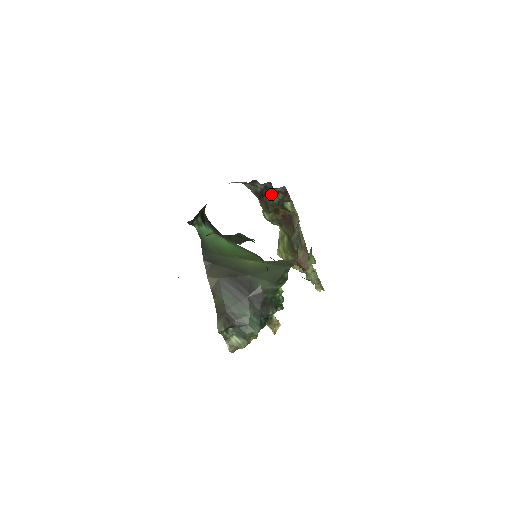
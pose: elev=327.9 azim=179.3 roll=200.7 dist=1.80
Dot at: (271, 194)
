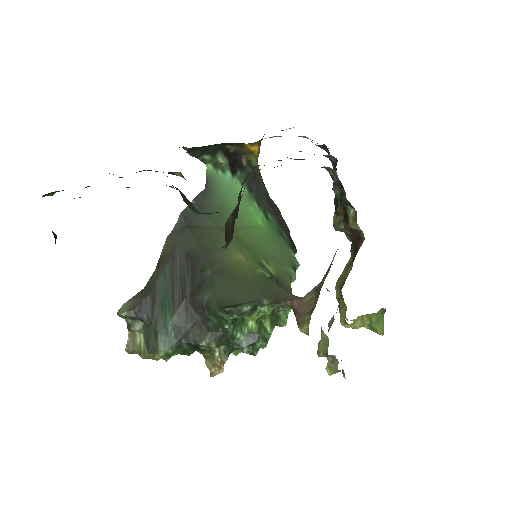
Dot at: occluded
